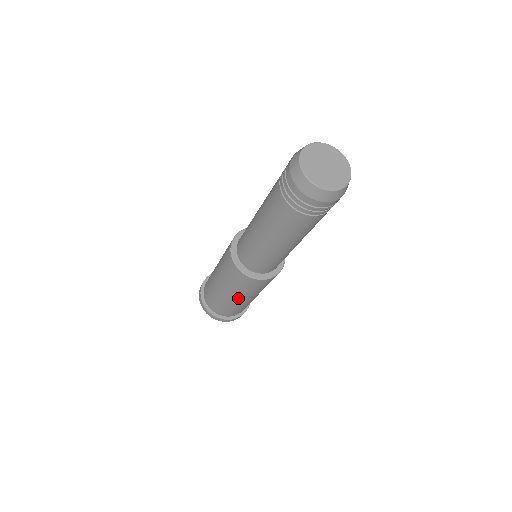
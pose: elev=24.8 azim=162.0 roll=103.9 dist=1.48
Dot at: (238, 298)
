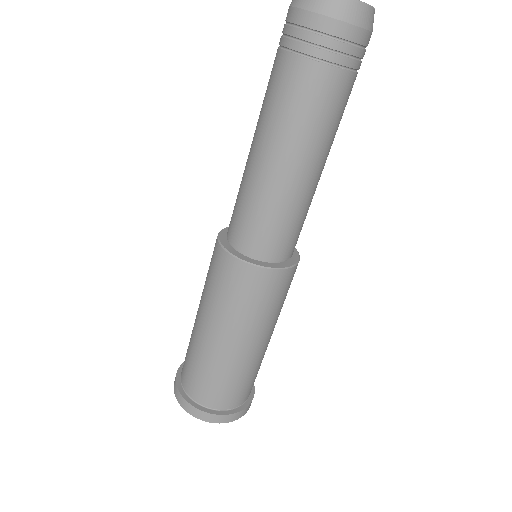
Dot at: (257, 340)
